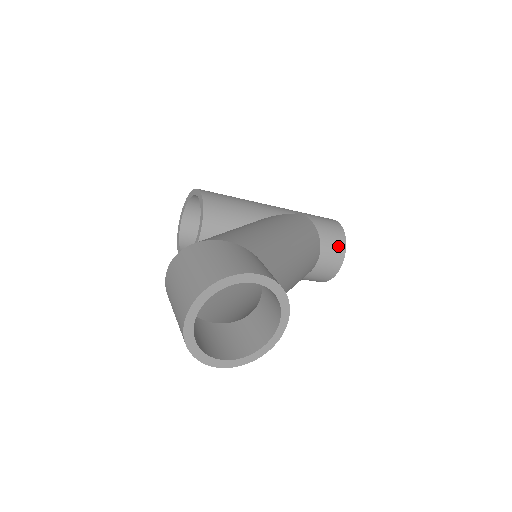
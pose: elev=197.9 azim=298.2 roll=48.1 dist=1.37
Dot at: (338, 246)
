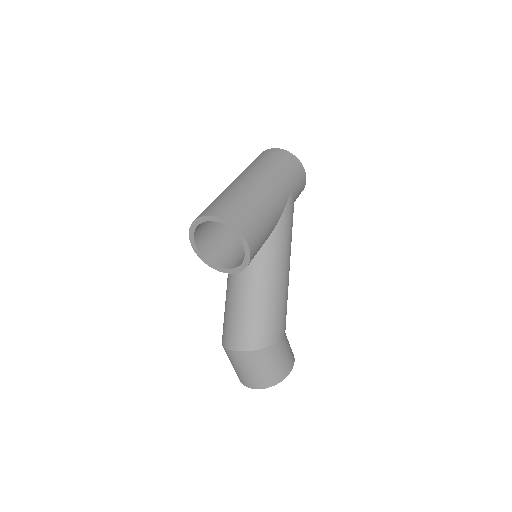
Dot at: occluded
